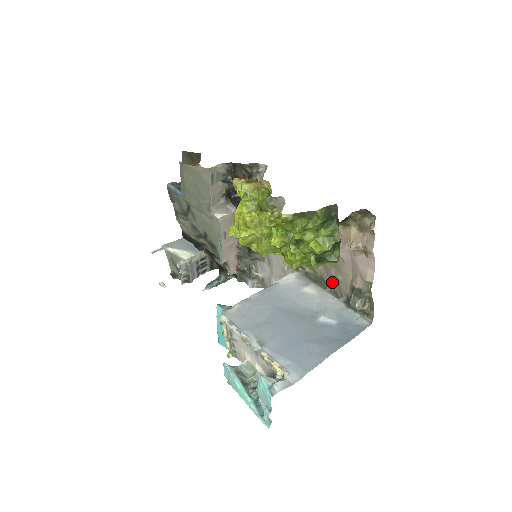
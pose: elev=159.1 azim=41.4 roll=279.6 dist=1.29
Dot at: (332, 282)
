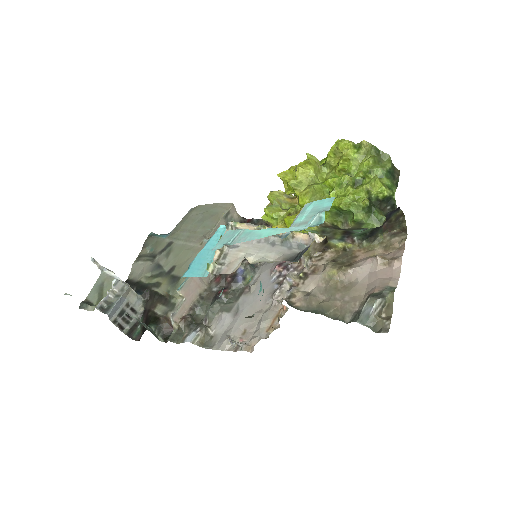
Dot at: (333, 307)
